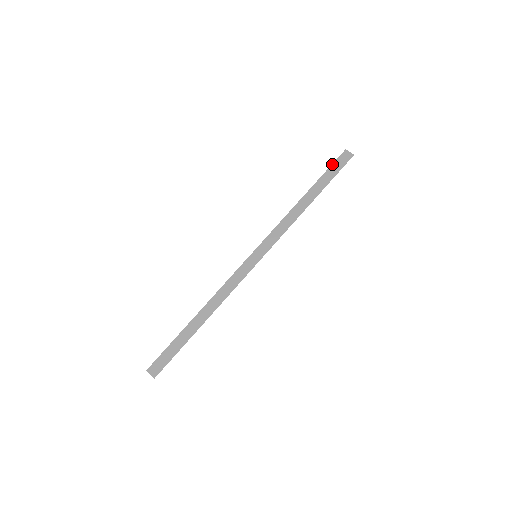
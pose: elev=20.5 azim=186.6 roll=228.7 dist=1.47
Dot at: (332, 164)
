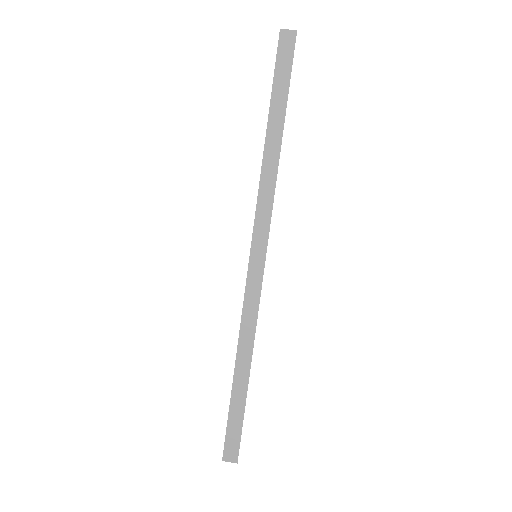
Dot at: (275, 65)
